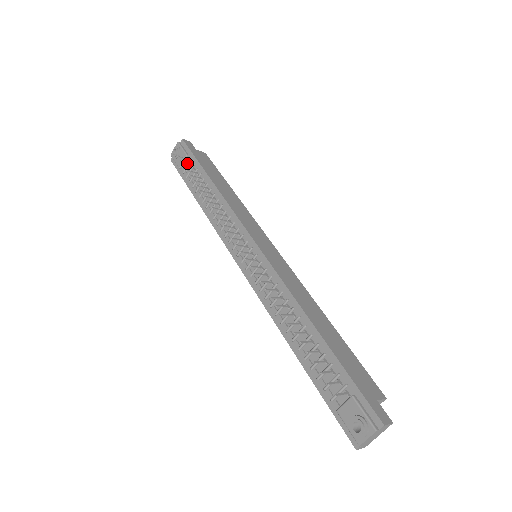
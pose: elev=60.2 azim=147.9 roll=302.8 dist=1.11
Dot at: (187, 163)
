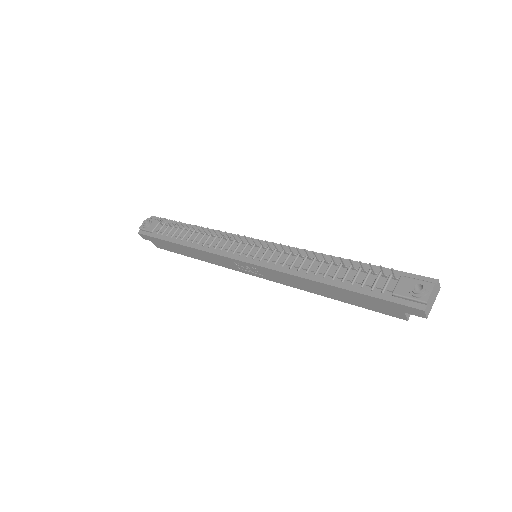
Dot at: (164, 222)
